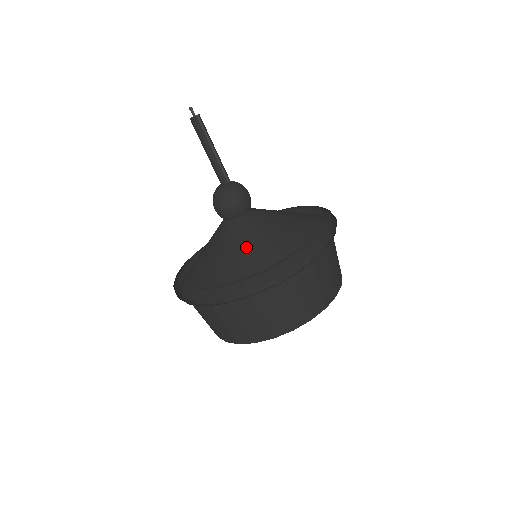
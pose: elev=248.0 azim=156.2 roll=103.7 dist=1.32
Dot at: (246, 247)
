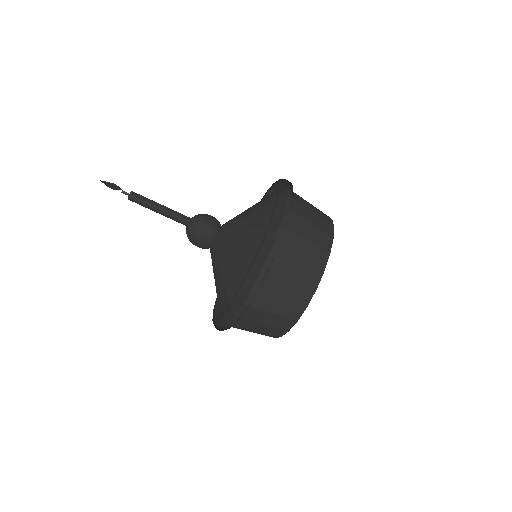
Dot at: (247, 224)
